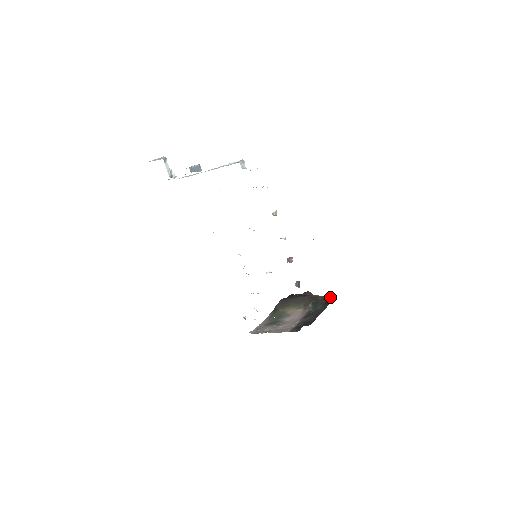
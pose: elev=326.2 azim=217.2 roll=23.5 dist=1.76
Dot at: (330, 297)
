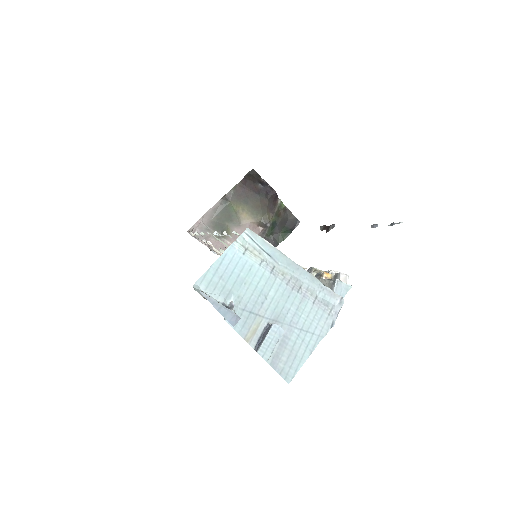
Dot at: (293, 218)
